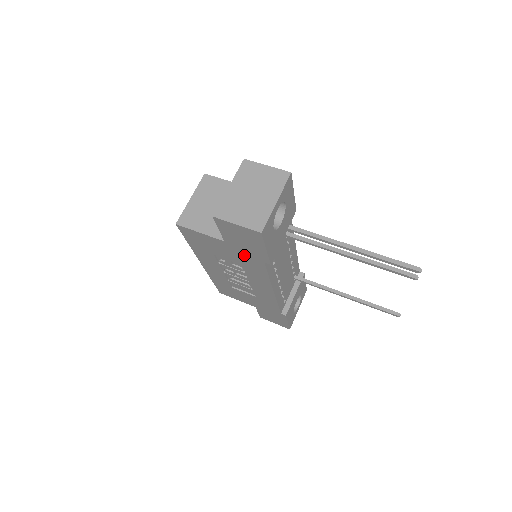
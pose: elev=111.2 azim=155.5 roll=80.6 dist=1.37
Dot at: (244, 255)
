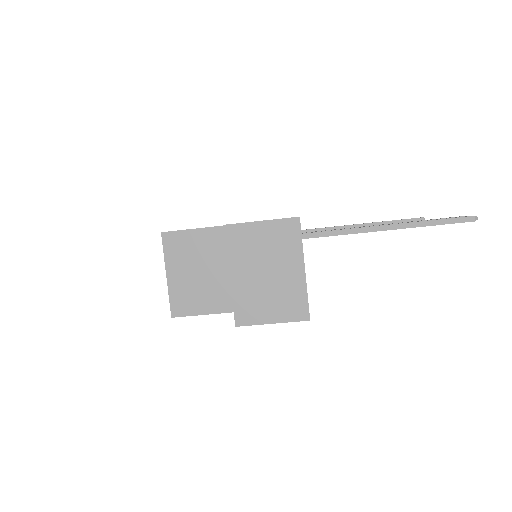
Dot at: occluded
